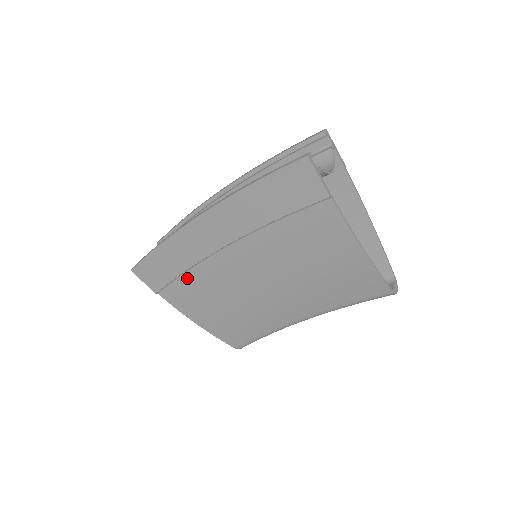
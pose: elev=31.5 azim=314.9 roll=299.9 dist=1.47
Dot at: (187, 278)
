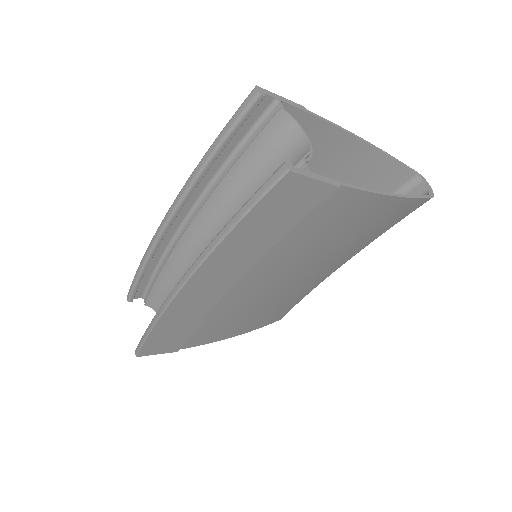
Dot at: (202, 326)
